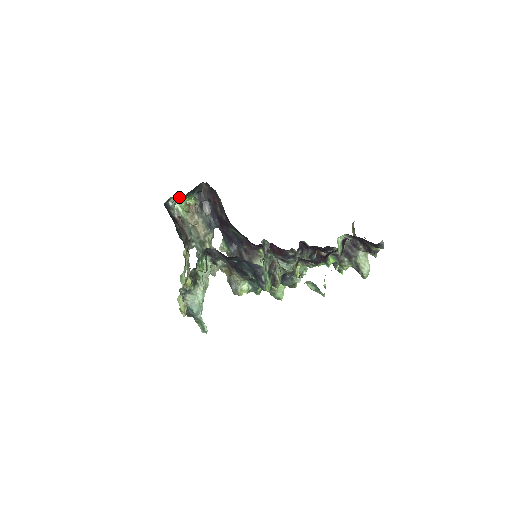
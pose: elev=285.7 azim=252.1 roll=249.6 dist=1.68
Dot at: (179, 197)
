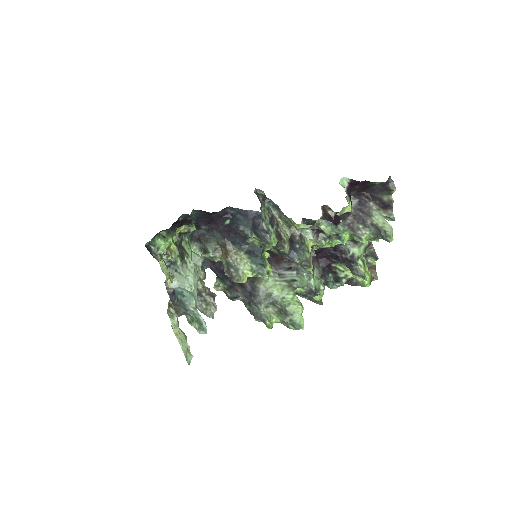
Dot at: (161, 234)
